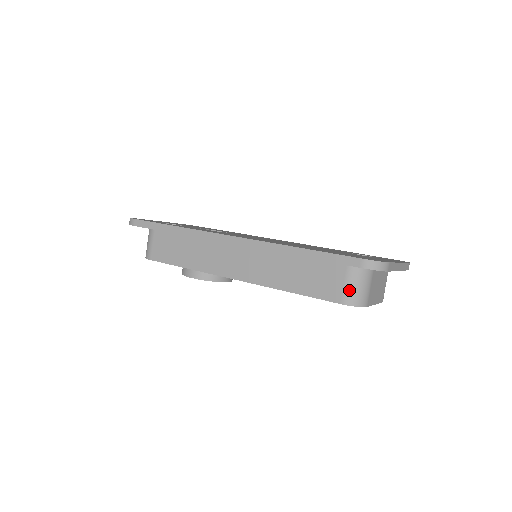
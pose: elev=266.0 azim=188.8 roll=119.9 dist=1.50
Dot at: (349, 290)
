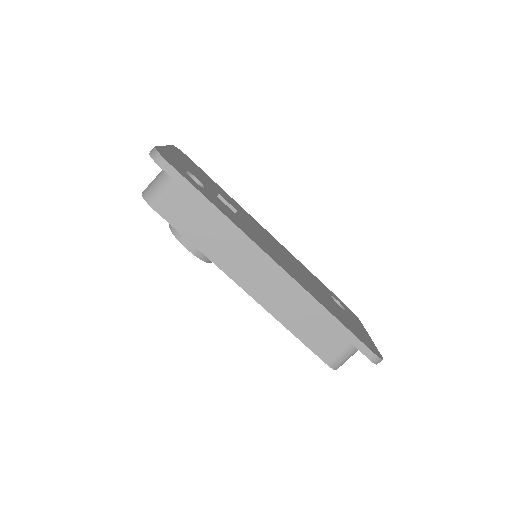
Dot at: (341, 359)
